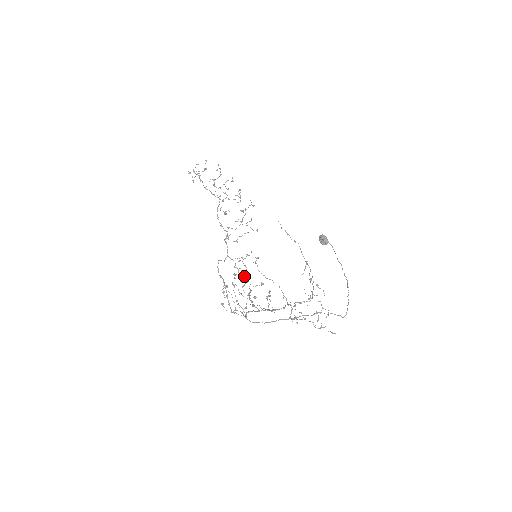
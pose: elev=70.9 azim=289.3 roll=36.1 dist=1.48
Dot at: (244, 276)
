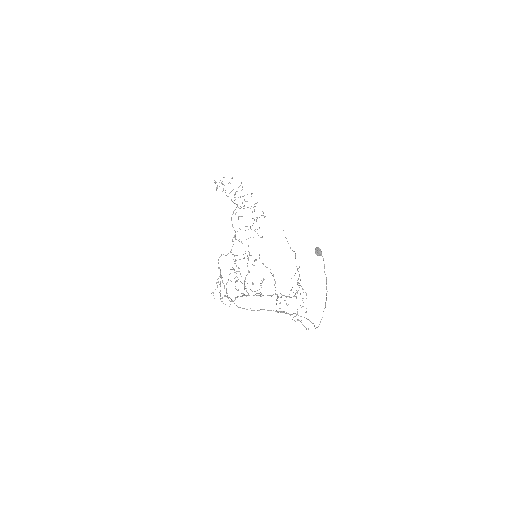
Dot at: occluded
